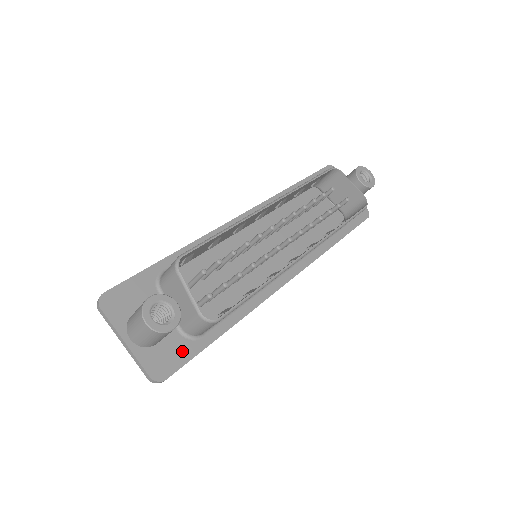
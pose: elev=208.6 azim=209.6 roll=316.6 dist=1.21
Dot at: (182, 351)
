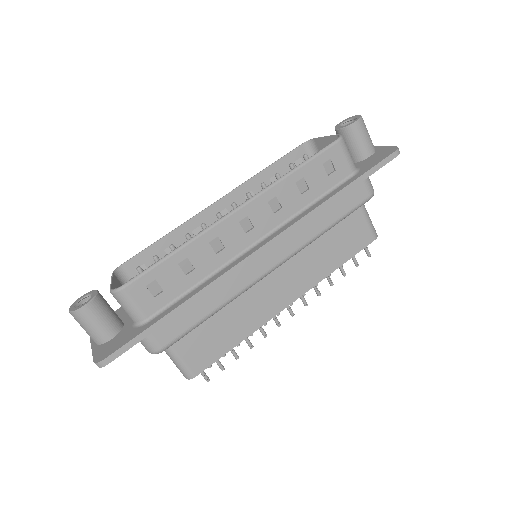
Dot at: (127, 337)
